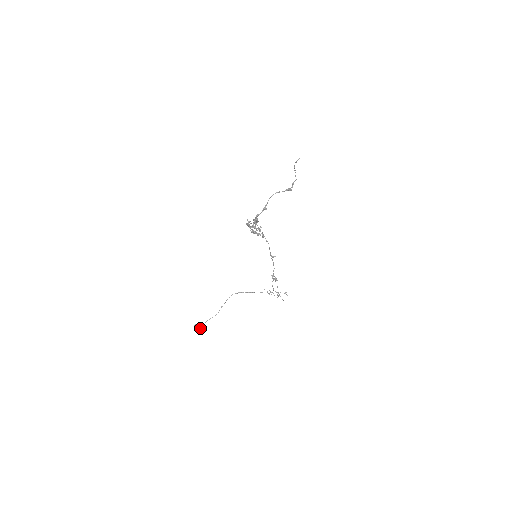
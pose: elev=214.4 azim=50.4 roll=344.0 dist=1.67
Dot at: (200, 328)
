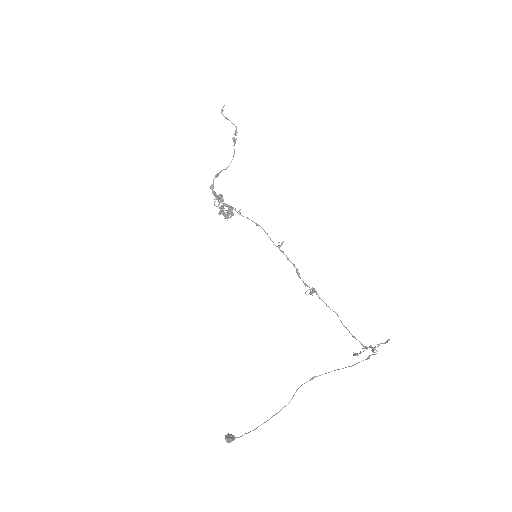
Dot at: (230, 437)
